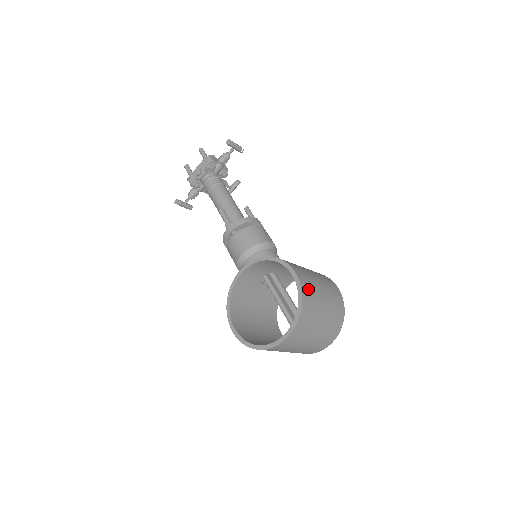
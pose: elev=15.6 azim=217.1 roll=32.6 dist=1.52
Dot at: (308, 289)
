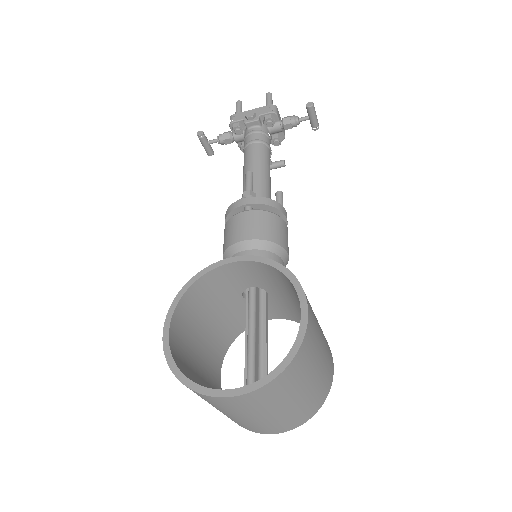
Dot at: (309, 345)
